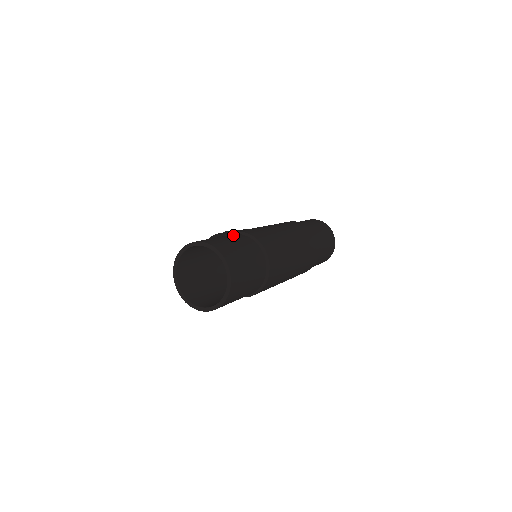
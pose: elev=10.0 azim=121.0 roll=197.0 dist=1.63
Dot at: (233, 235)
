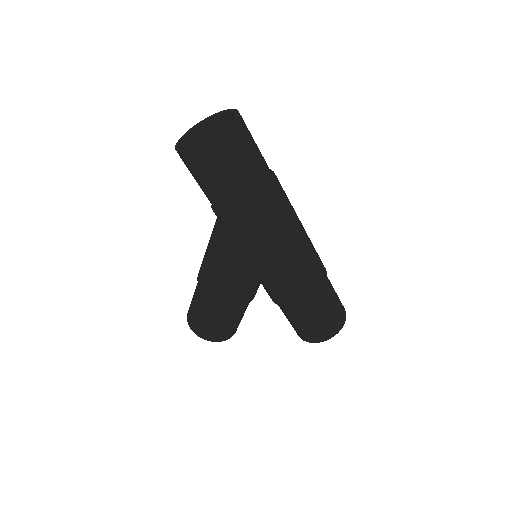
Dot at: occluded
